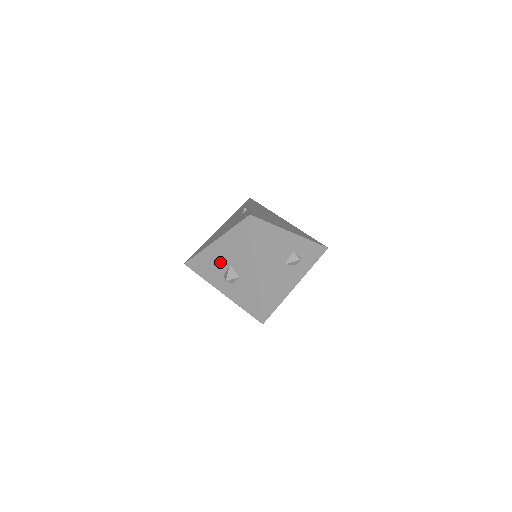
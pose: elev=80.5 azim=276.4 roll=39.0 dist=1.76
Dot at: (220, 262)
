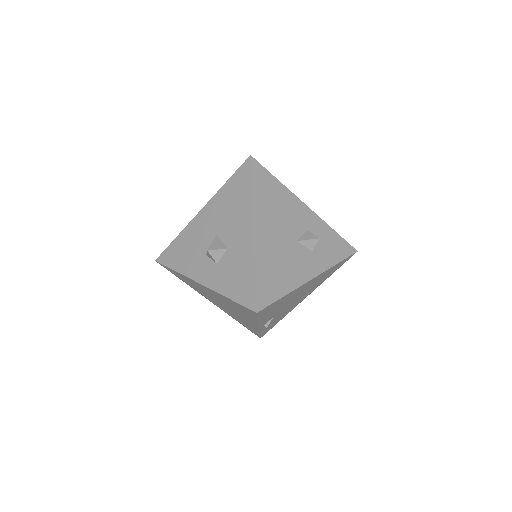
Dot at: (204, 237)
